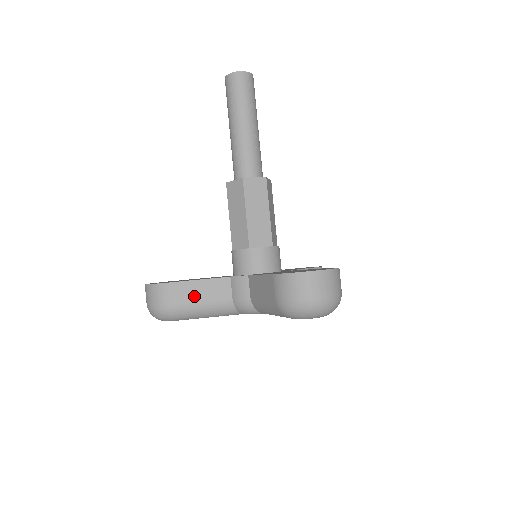
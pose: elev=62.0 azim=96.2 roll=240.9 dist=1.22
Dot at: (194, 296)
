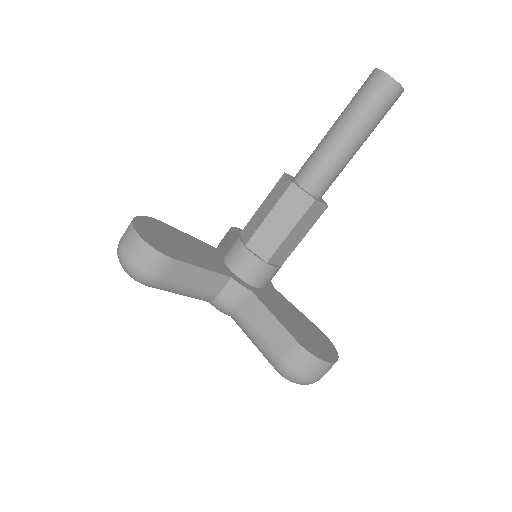
Dot at: (188, 281)
